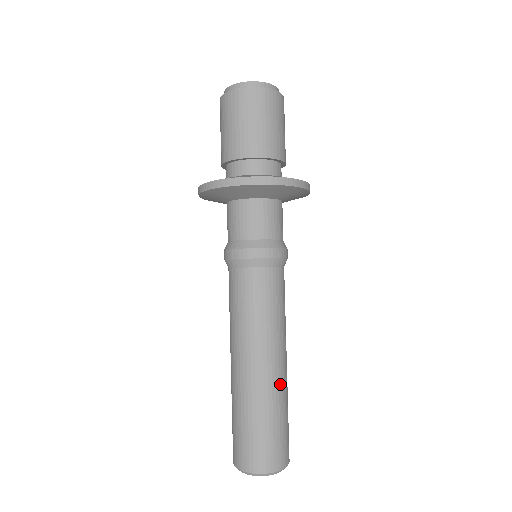
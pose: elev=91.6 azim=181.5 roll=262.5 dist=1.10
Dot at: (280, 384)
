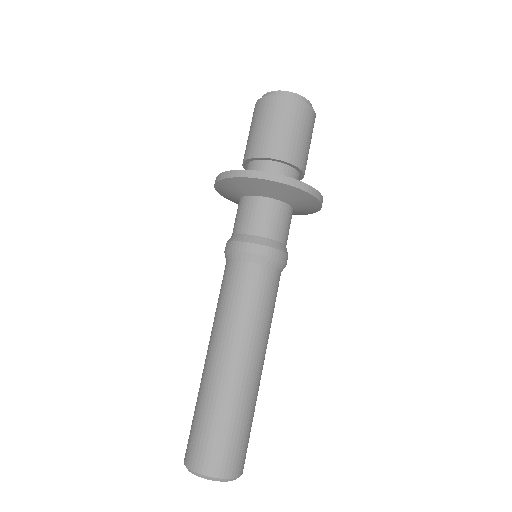
Dot at: (247, 387)
